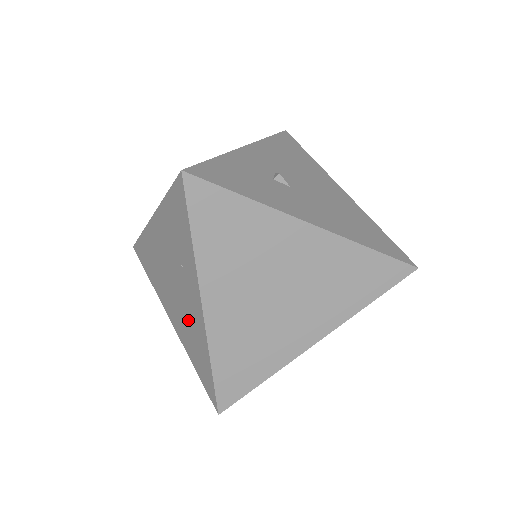
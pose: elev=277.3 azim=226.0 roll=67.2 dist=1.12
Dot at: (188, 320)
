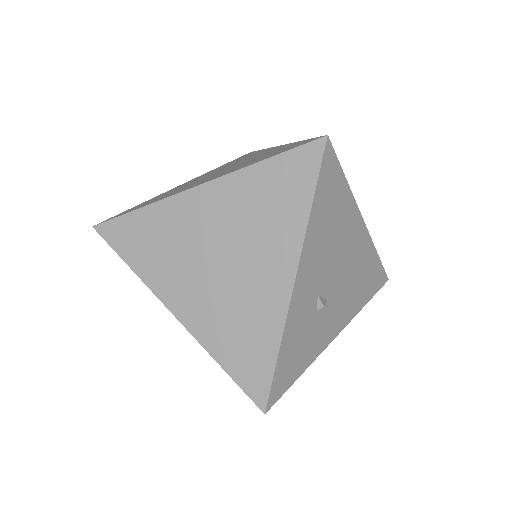
Dot at: occluded
